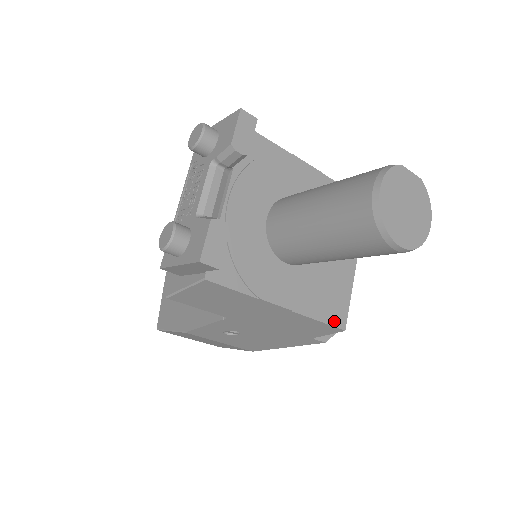
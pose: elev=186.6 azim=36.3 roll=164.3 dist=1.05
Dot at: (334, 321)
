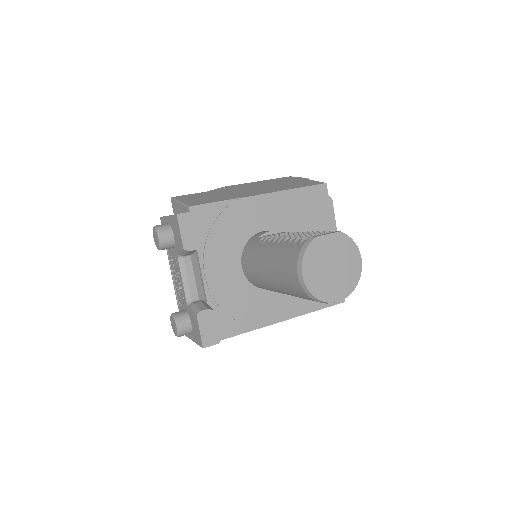
Dot at: occluded
